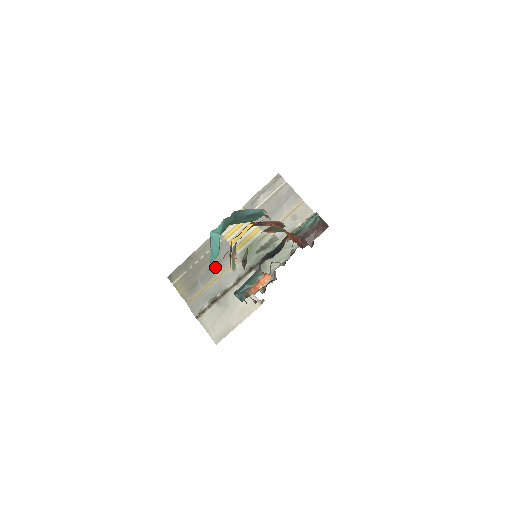
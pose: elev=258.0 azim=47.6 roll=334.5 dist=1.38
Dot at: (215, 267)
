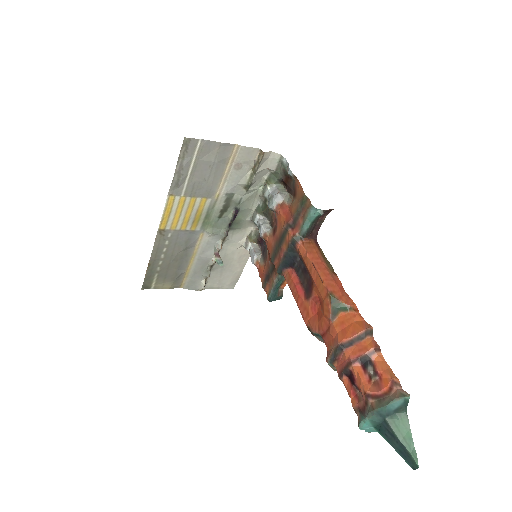
Dot at: (184, 253)
